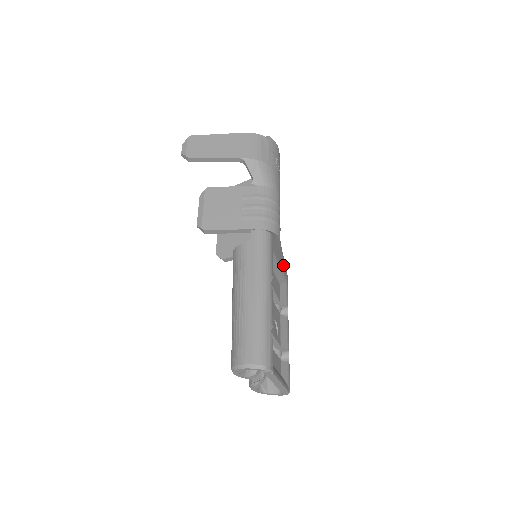
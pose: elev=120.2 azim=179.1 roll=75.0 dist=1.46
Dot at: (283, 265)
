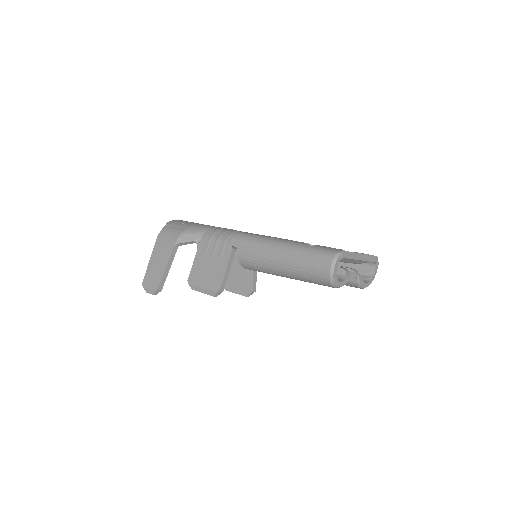
Dot at: occluded
